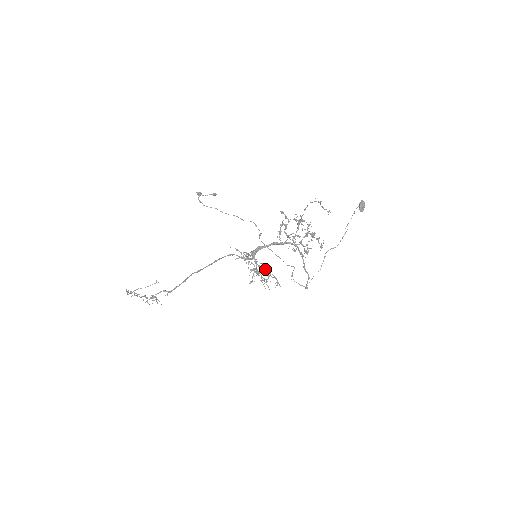
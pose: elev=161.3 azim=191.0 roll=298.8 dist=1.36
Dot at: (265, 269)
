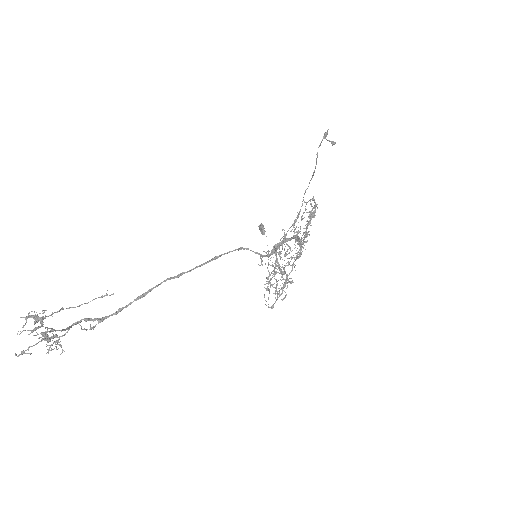
Dot at: occluded
